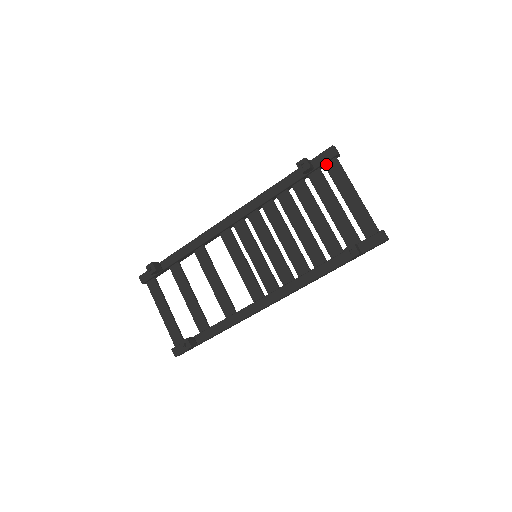
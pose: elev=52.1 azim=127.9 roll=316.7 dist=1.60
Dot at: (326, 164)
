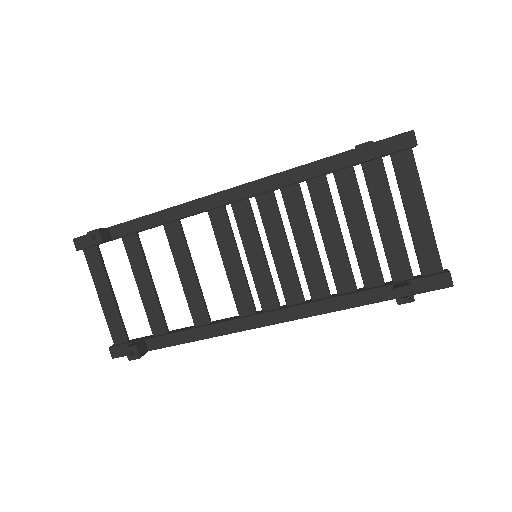
Dot at: (394, 154)
